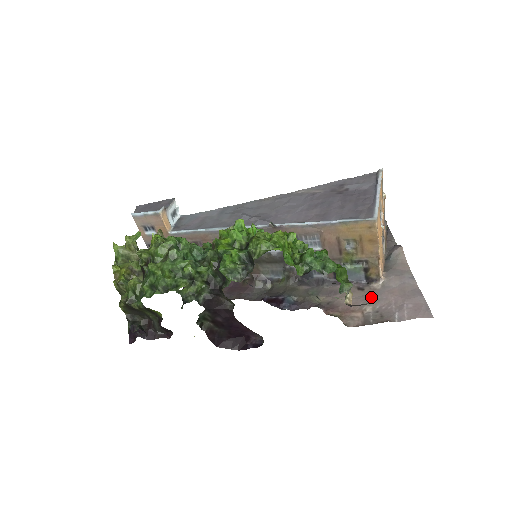
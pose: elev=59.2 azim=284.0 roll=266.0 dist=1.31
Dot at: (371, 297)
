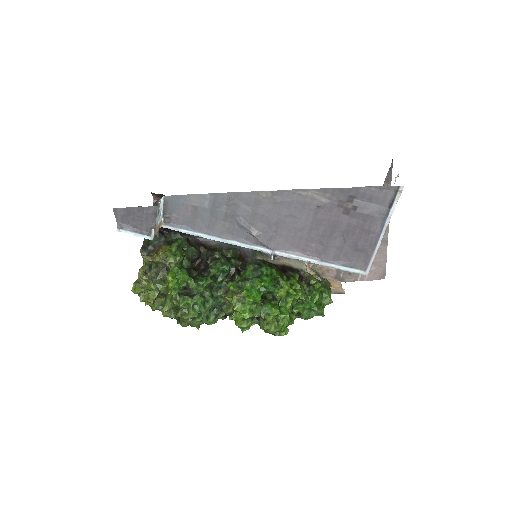
Dot at: occluded
